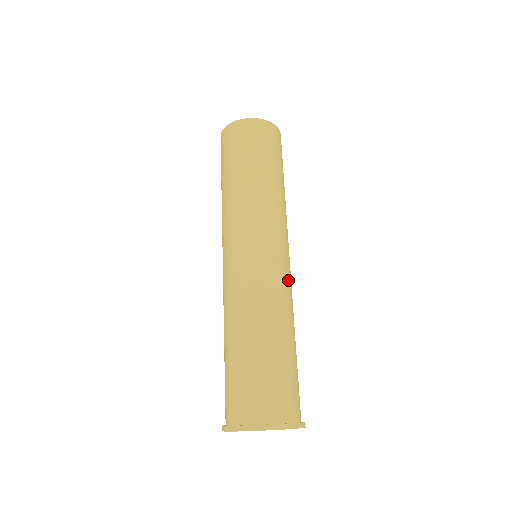
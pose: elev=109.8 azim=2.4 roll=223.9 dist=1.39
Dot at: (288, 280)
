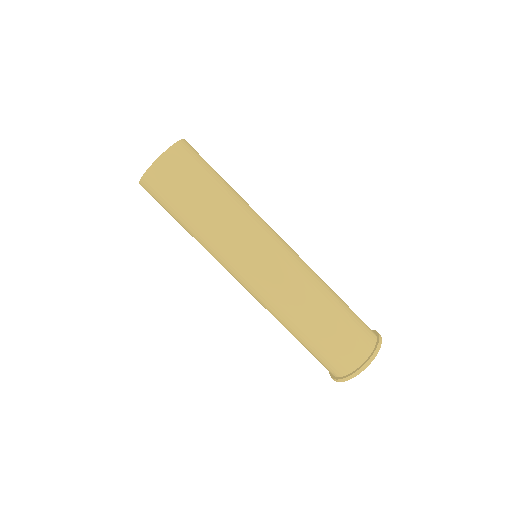
Dot at: (296, 260)
